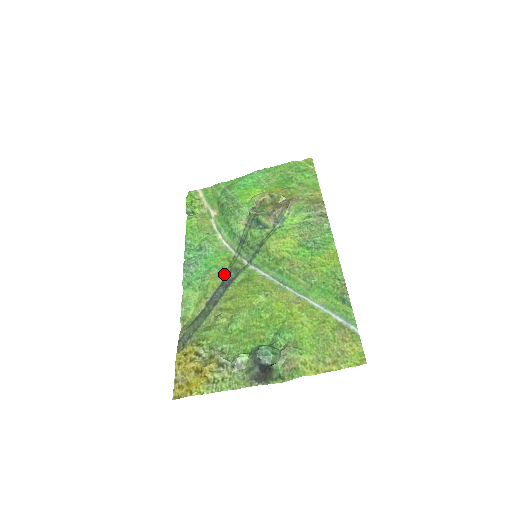
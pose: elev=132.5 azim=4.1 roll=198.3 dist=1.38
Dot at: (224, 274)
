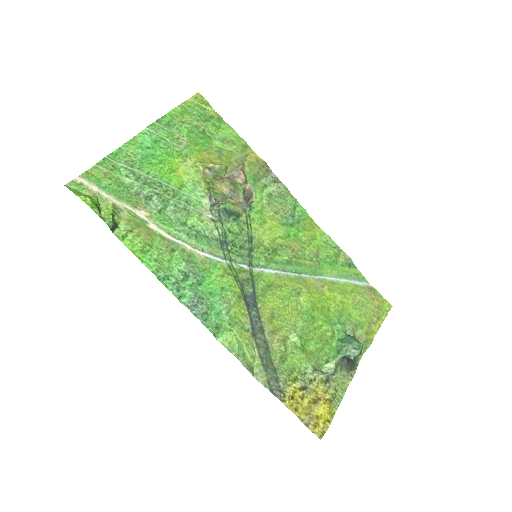
Dot at: (241, 293)
